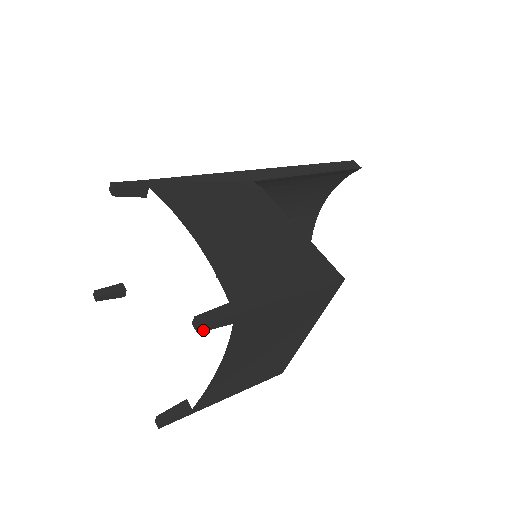
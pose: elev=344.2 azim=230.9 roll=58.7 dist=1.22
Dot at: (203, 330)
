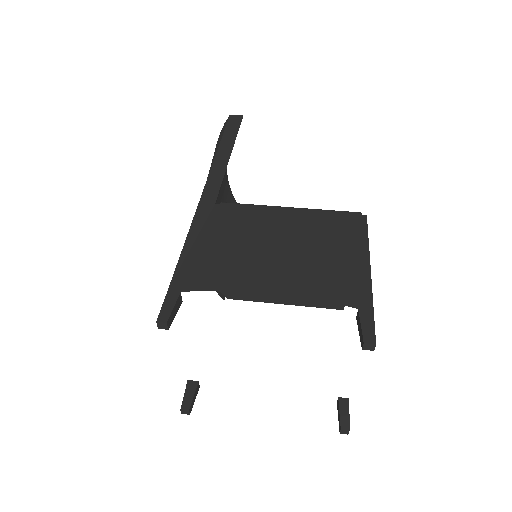
Dot at: (374, 345)
